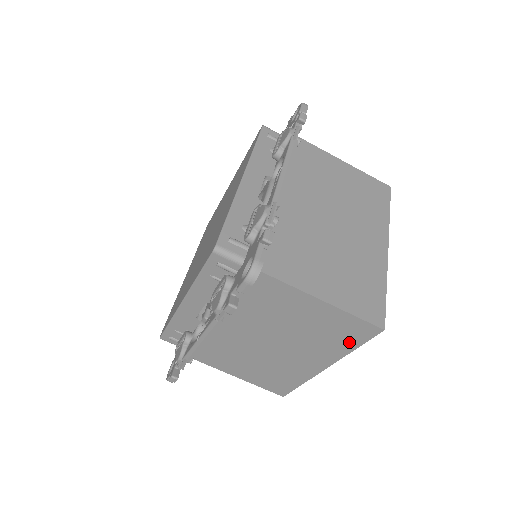
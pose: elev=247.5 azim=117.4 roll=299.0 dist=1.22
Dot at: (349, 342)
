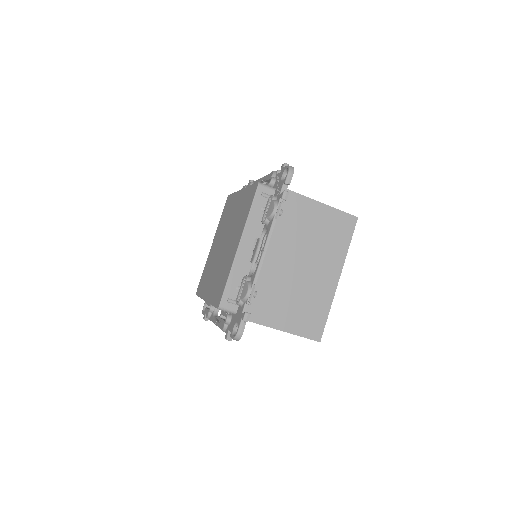
Dot at: occluded
